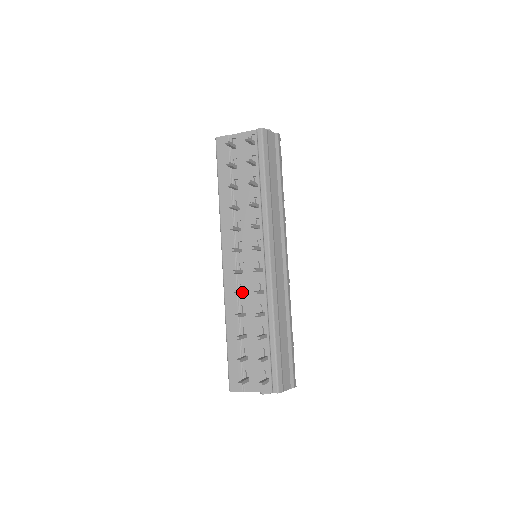
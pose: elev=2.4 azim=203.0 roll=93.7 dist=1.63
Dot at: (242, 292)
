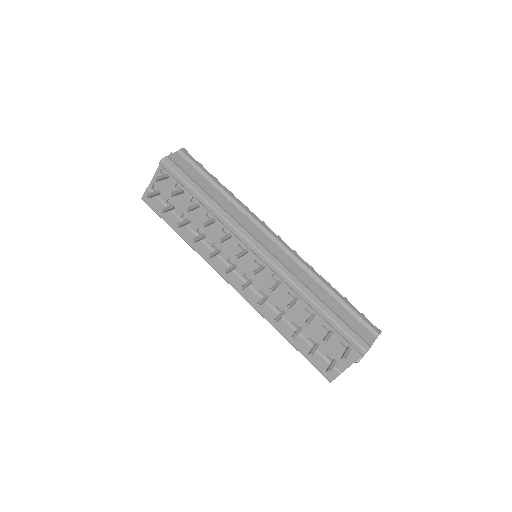
Dot at: (265, 297)
